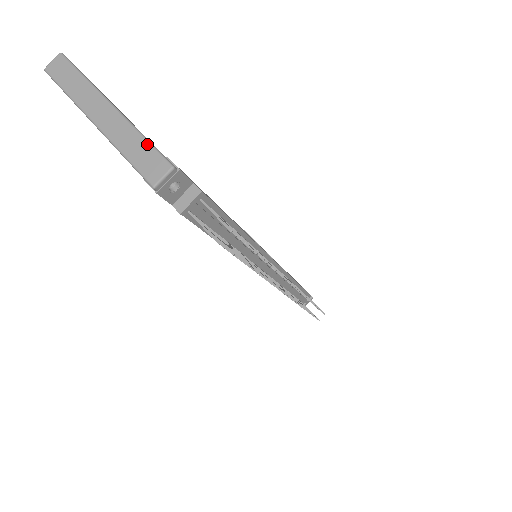
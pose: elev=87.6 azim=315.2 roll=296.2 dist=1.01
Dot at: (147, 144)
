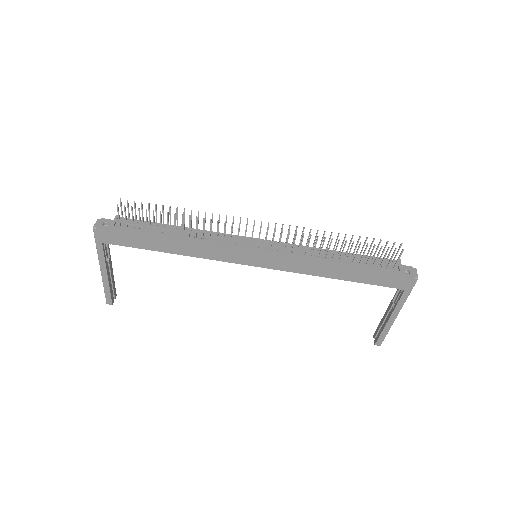
Dot at: occluded
